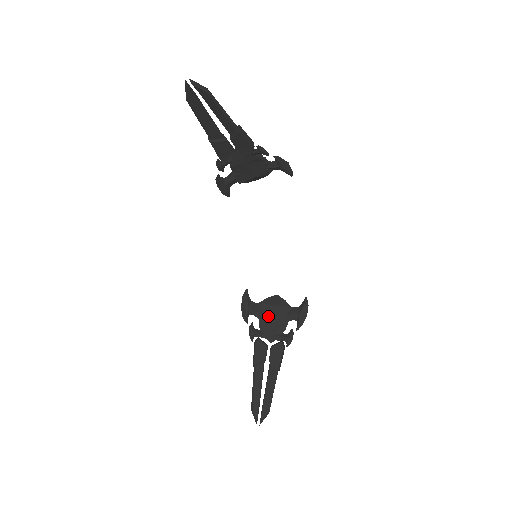
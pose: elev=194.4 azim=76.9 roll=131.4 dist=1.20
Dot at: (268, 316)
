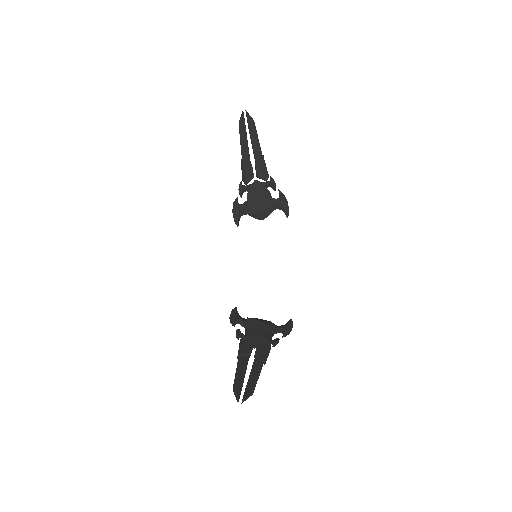
Dot at: (255, 327)
